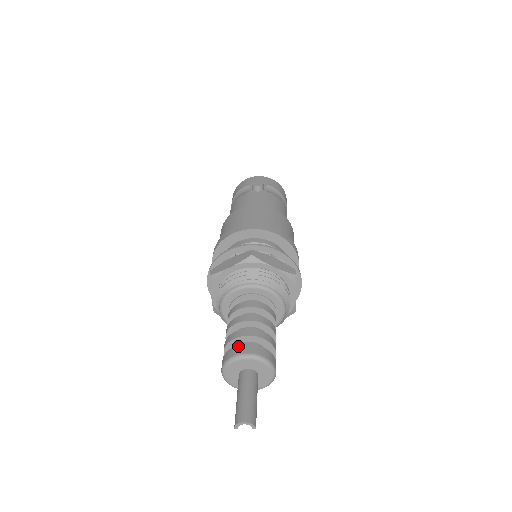
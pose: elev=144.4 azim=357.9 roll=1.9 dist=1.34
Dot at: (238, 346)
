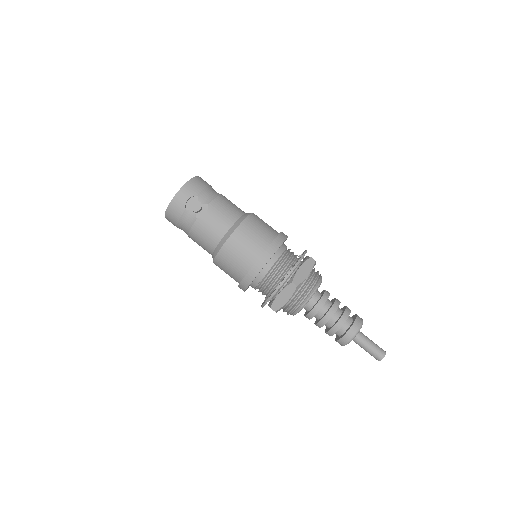
Dot at: (346, 335)
